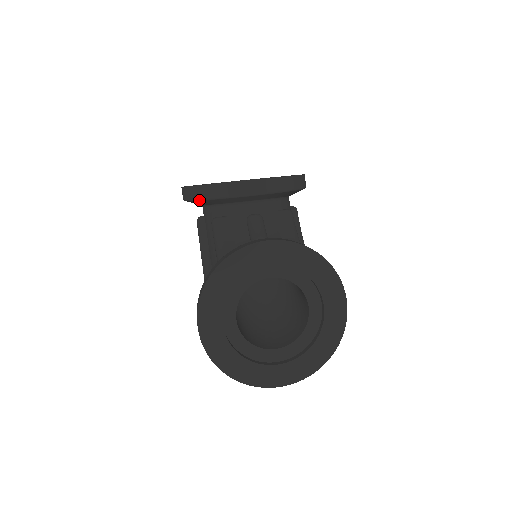
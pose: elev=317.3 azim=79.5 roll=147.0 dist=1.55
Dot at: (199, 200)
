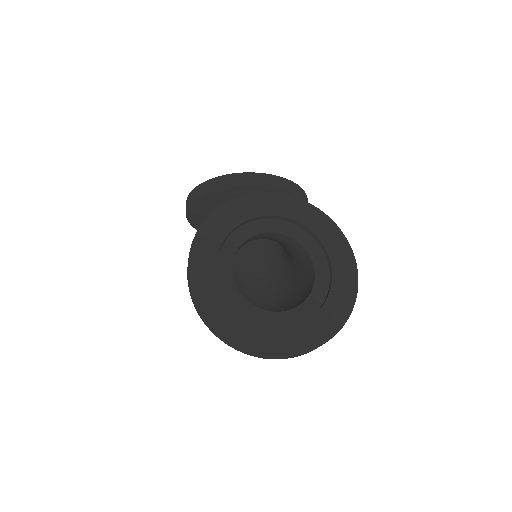
Dot at: (204, 195)
